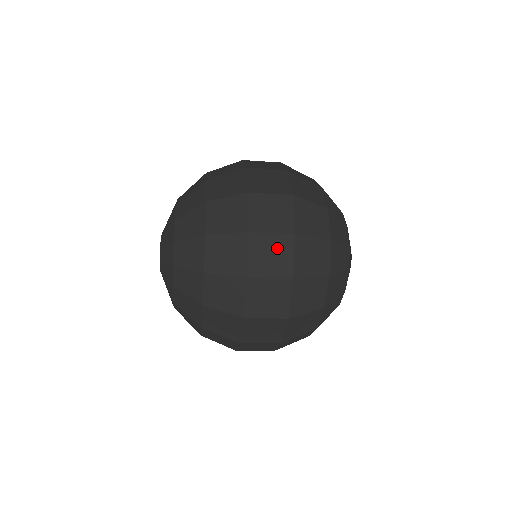
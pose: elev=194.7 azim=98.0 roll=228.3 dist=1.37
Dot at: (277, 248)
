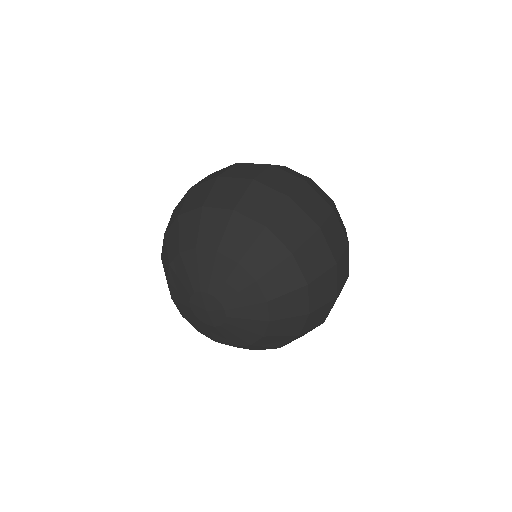
Dot at: occluded
